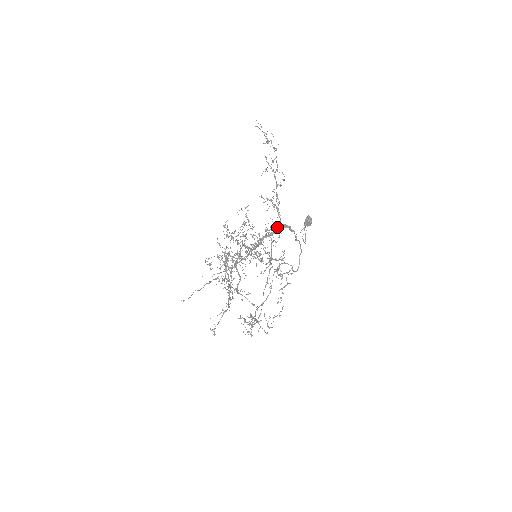
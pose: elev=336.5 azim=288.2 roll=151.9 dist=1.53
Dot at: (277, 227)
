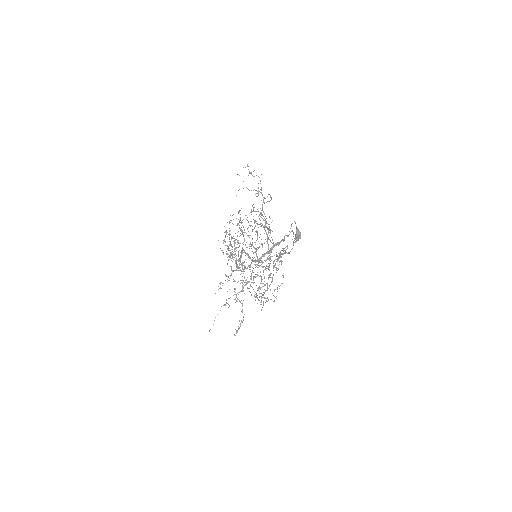
Dot at: (272, 249)
